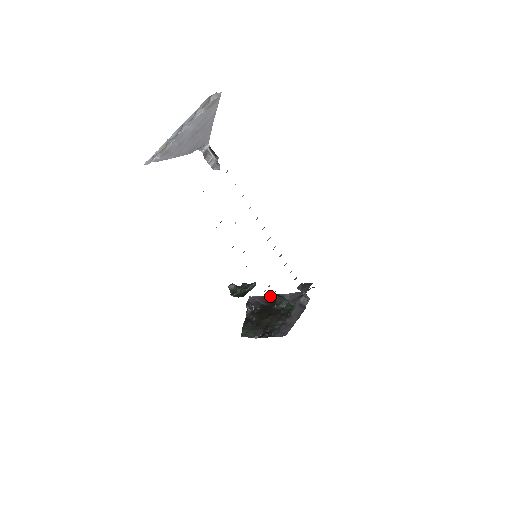
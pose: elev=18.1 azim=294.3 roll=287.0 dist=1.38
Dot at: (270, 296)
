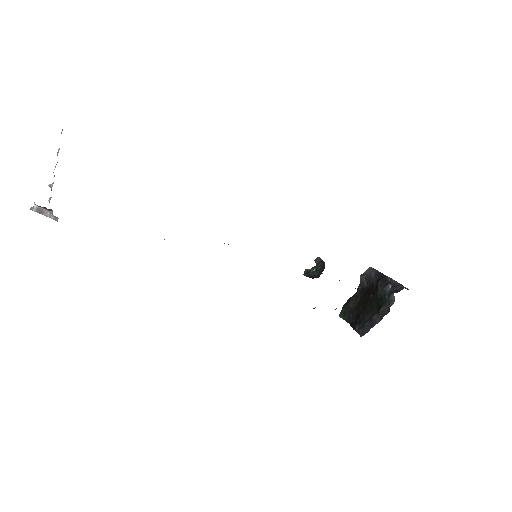
Dot at: (380, 275)
